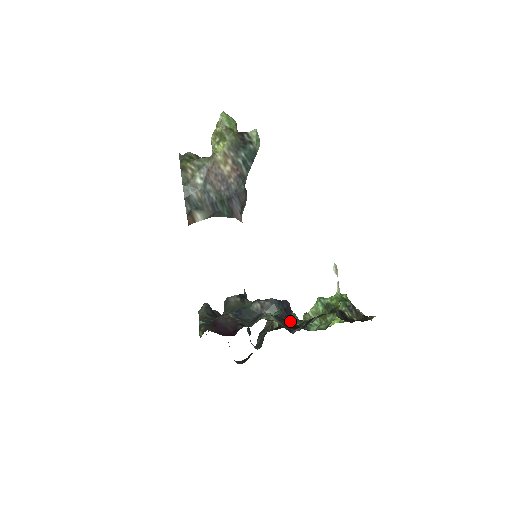
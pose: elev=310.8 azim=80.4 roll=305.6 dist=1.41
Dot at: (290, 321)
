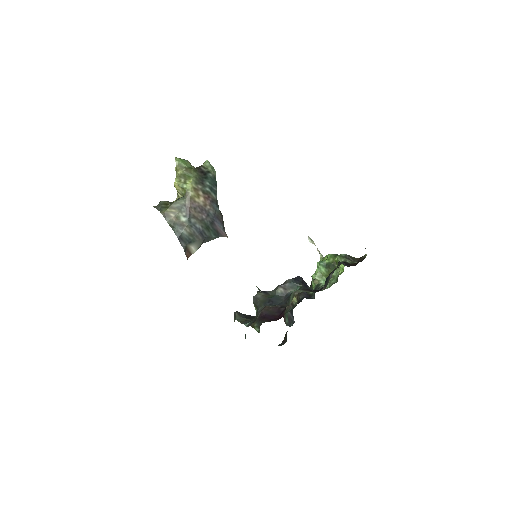
Dot at: occluded
